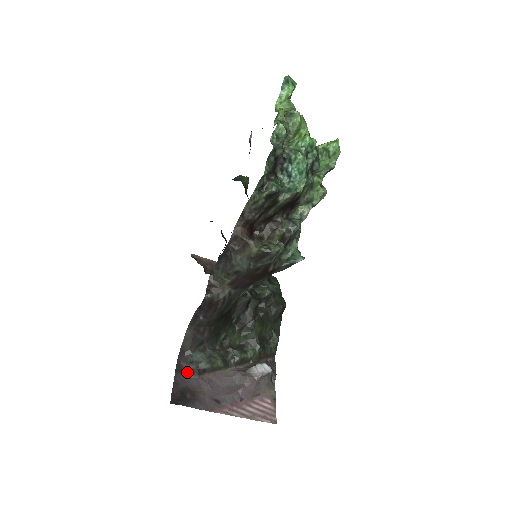
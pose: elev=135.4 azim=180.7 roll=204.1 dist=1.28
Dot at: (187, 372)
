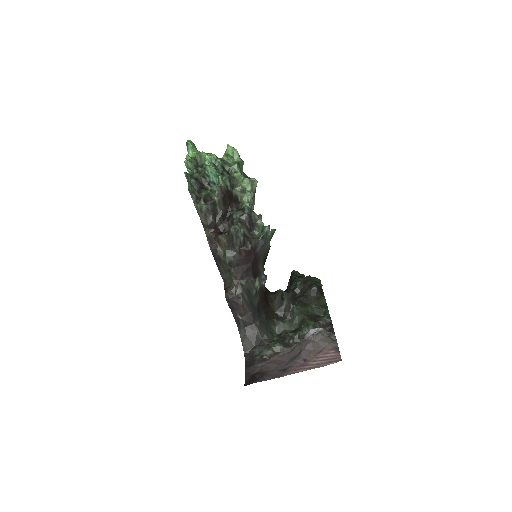
Dot at: (254, 364)
